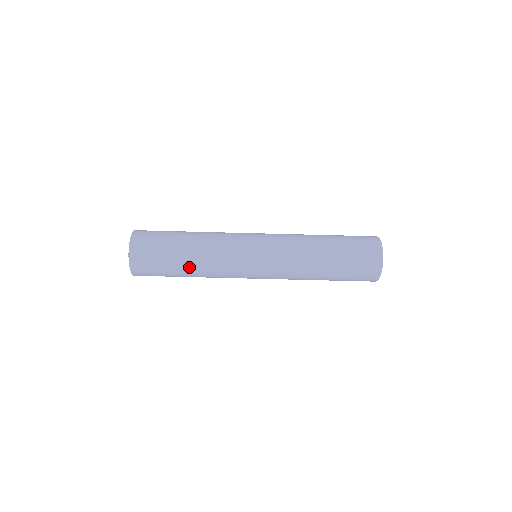
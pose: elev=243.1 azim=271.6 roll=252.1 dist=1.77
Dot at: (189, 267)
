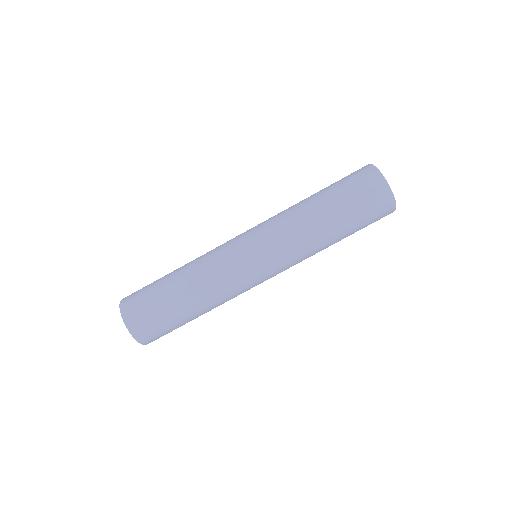
Dot at: (191, 302)
